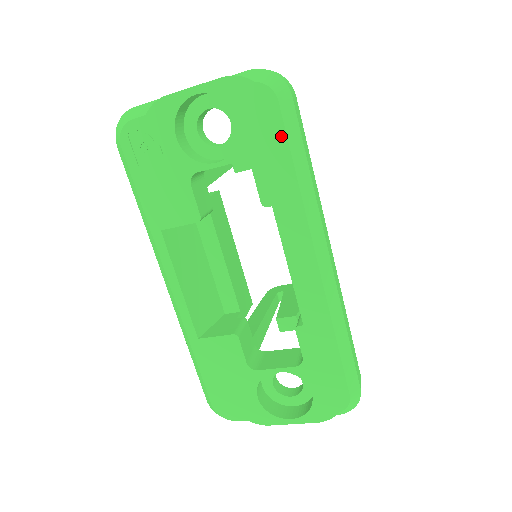
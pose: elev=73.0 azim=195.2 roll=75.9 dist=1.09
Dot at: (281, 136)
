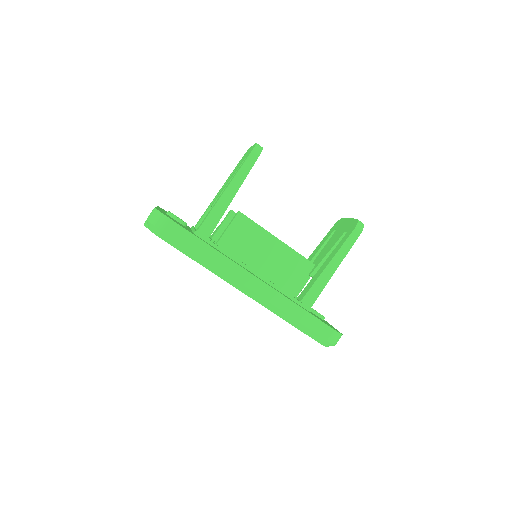
Dot at: (177, 249)
